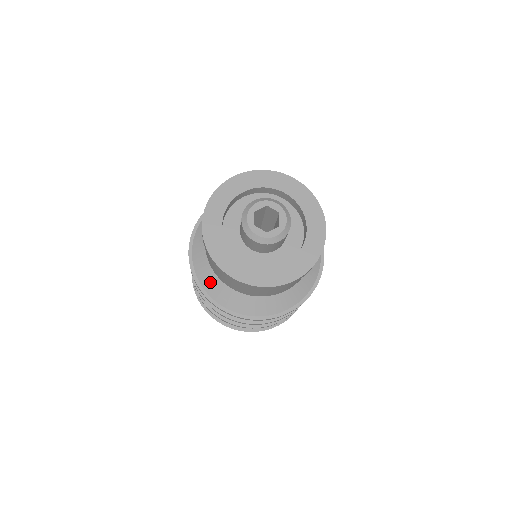
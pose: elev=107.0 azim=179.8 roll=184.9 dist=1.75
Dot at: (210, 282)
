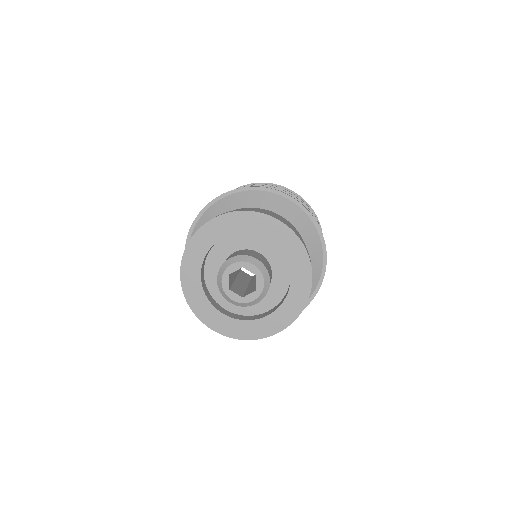
Dot at: occluded
